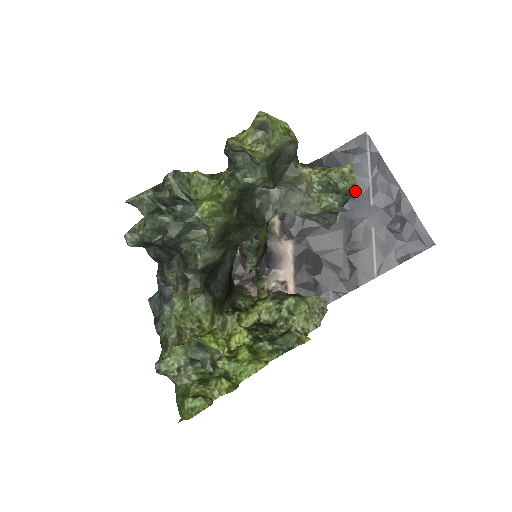
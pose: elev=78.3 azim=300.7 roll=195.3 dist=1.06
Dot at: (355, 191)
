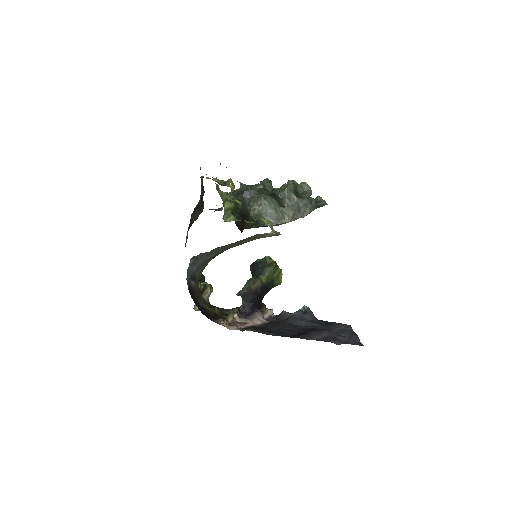
Dot at: (324, 202)
